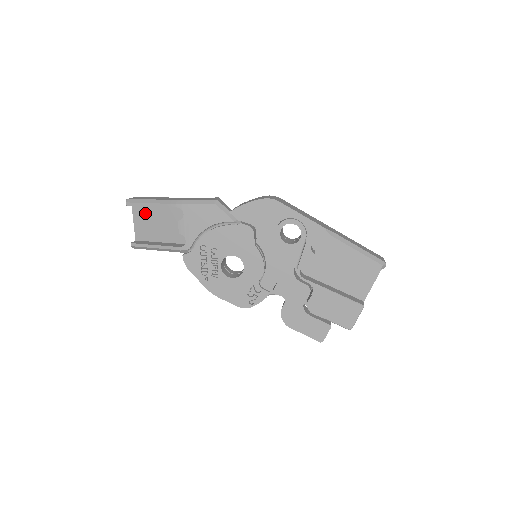
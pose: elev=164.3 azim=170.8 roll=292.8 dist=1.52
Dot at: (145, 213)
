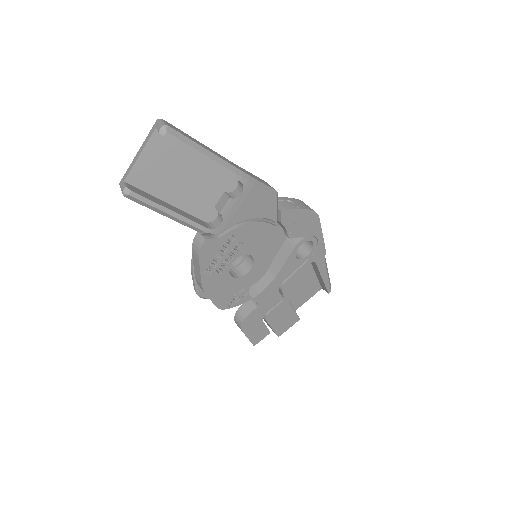
Dot at: (170, 154)
